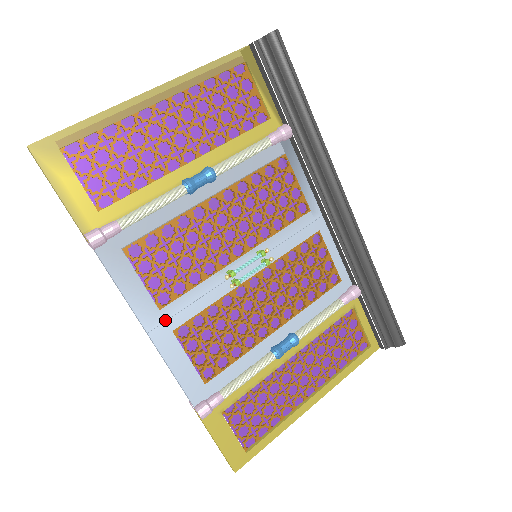
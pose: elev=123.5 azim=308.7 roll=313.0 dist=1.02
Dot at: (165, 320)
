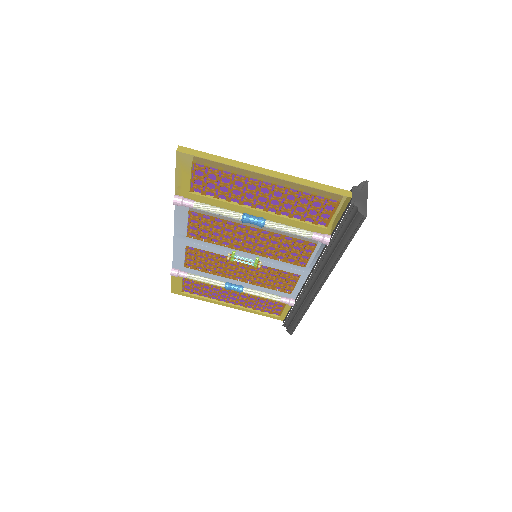
Dot at: (186, 241)
